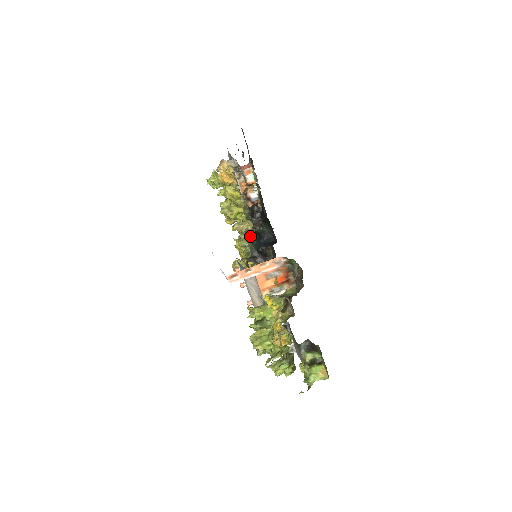
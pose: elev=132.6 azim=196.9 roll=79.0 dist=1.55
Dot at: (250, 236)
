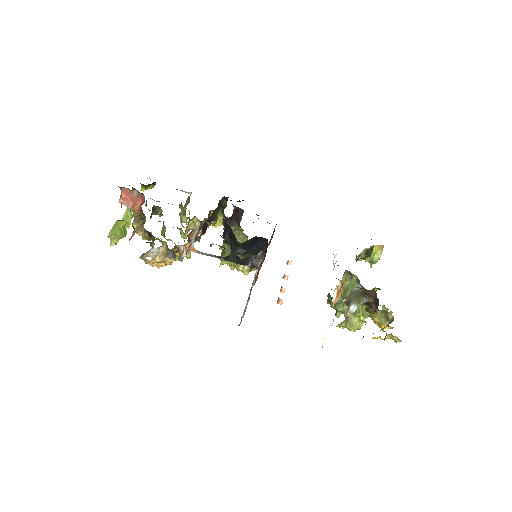
Dot at: occluded
